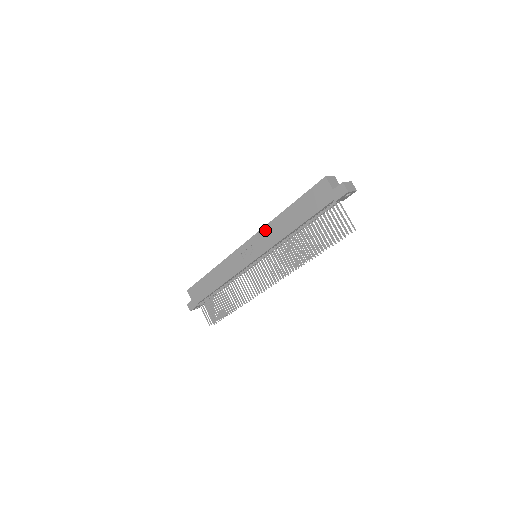
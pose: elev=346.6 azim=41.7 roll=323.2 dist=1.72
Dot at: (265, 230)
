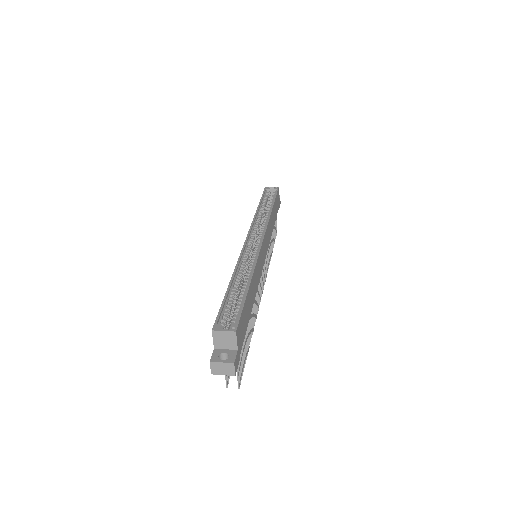
Dot at: occluded
